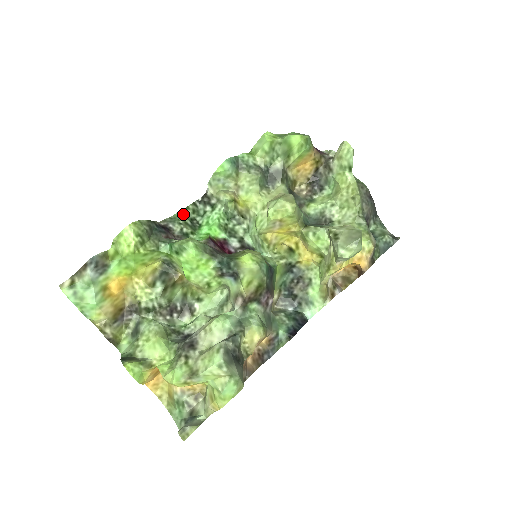
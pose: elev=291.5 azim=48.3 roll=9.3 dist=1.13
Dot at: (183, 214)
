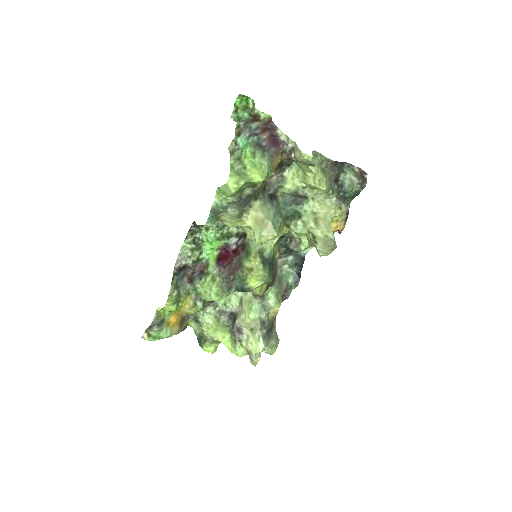
Dot at: (186, 243)
